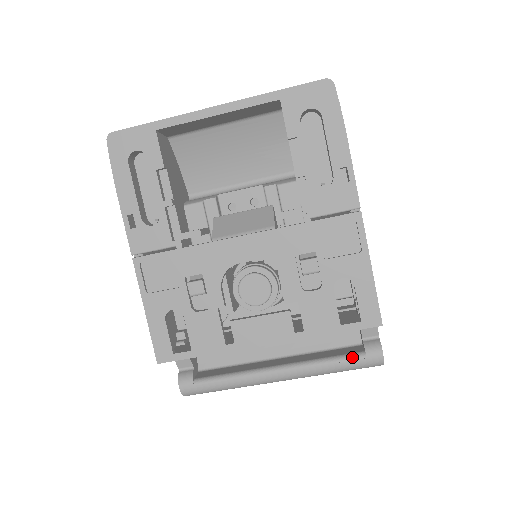
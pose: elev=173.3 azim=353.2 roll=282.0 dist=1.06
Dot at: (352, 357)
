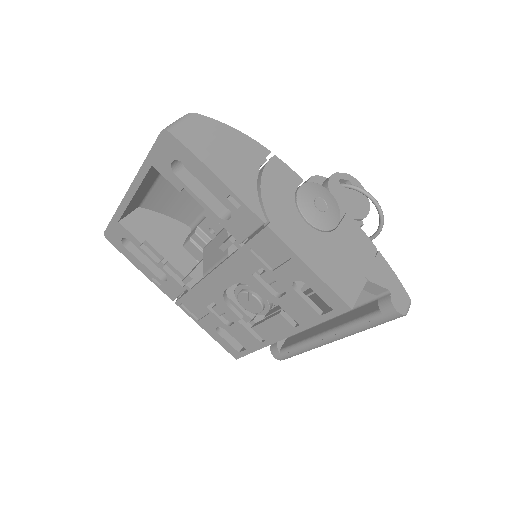
Dot at: (372, 317)
